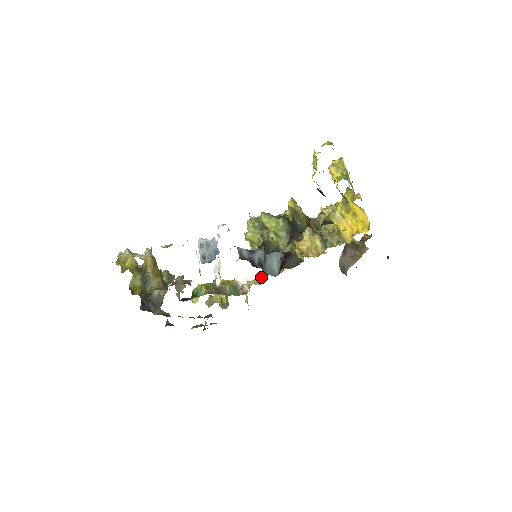
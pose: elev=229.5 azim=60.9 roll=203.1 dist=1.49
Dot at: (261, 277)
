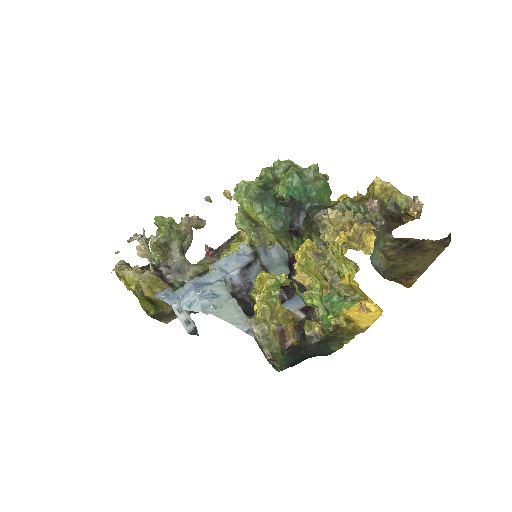
Dot at: occluded
